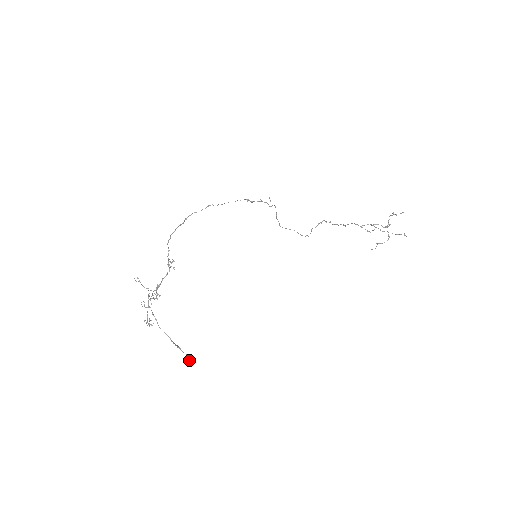
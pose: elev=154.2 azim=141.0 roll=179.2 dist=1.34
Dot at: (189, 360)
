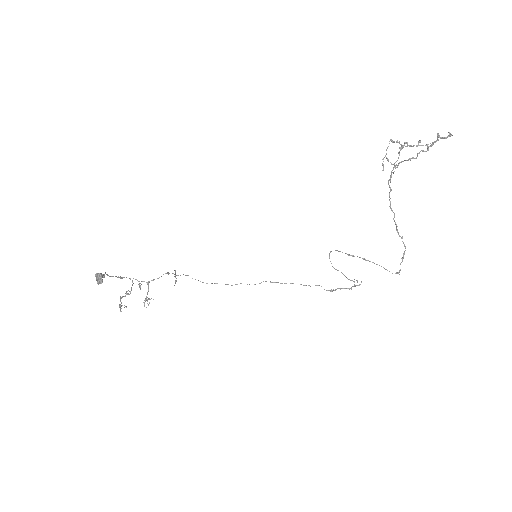
Dot at: (97, 274)
